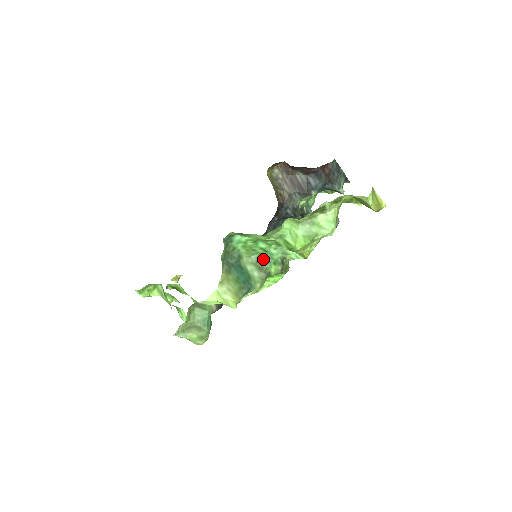
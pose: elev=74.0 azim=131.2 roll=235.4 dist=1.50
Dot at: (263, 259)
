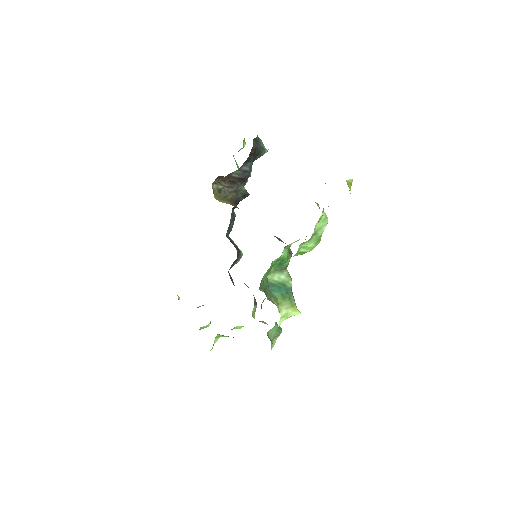
Dot at: (279, 265)
